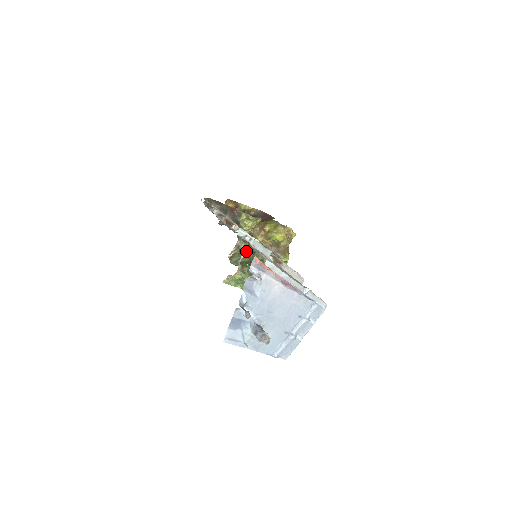
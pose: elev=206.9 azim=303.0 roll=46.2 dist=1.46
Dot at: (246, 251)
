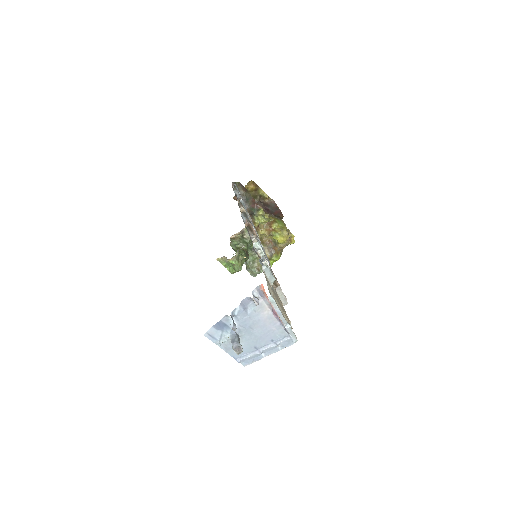
Dot at: (247, 239)
